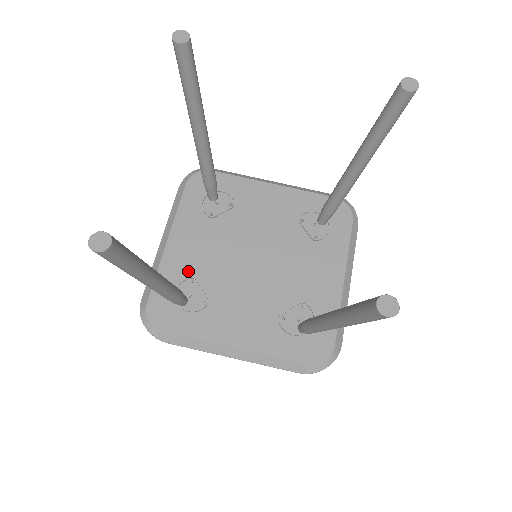
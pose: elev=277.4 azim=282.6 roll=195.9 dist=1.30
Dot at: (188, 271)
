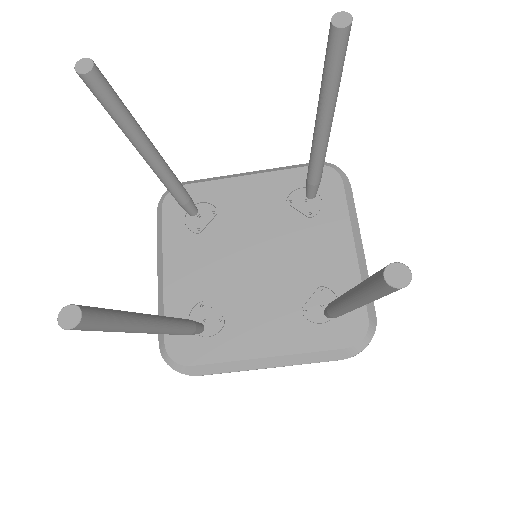
Dot at: (194, 296)
